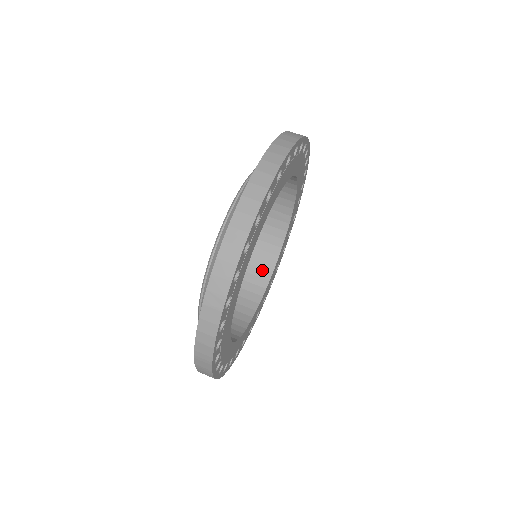
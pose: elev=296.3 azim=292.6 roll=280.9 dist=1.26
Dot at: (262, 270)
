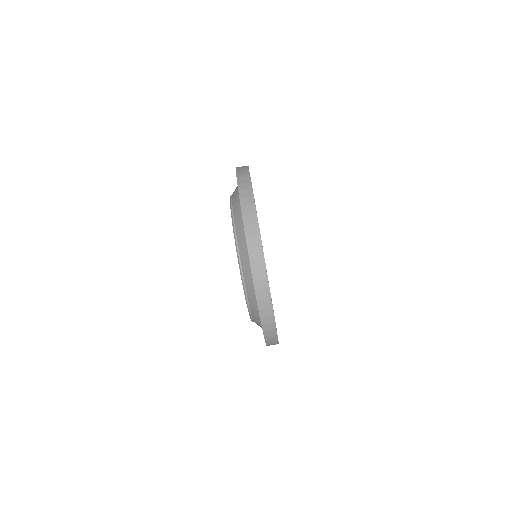
Dot at: occluded
